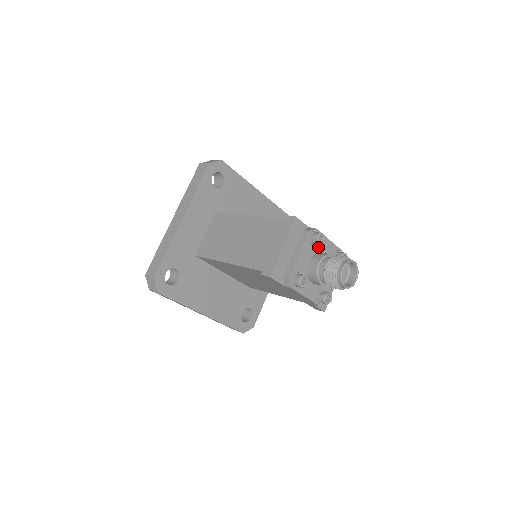
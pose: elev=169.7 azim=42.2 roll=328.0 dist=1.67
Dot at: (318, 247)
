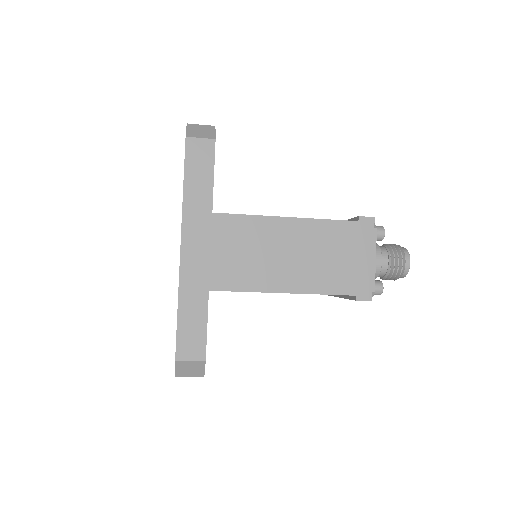
Dot at: occluded
